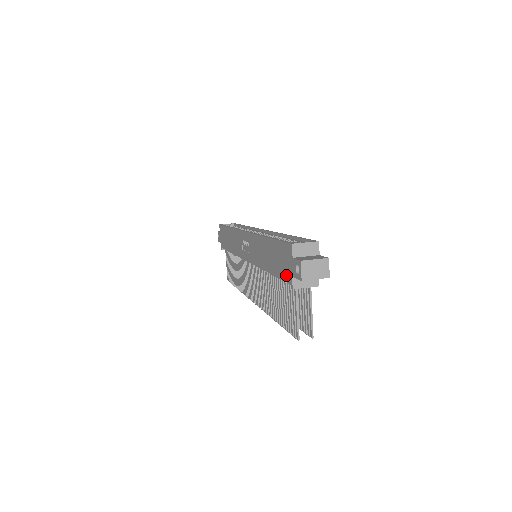
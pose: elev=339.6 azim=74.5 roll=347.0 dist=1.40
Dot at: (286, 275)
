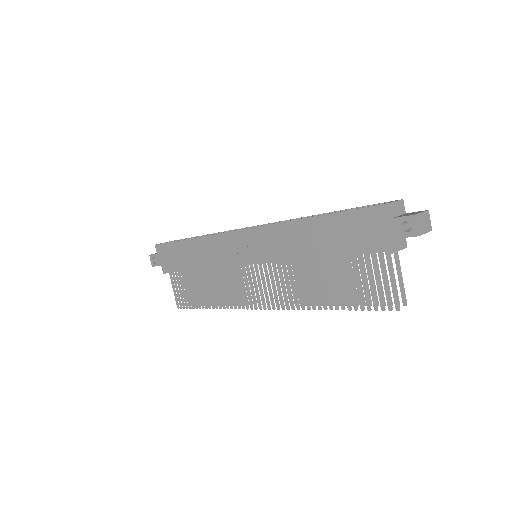
Dot at: (374, 243)
